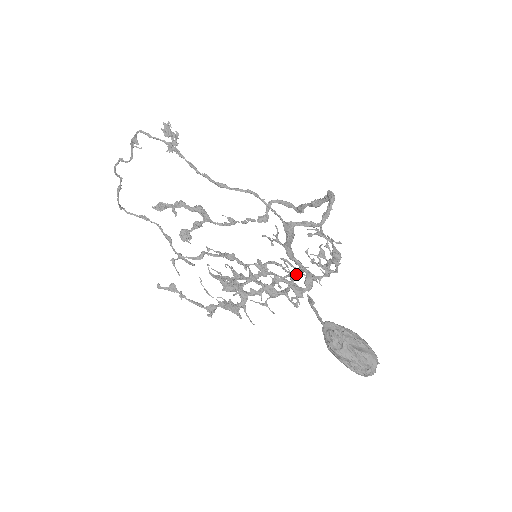
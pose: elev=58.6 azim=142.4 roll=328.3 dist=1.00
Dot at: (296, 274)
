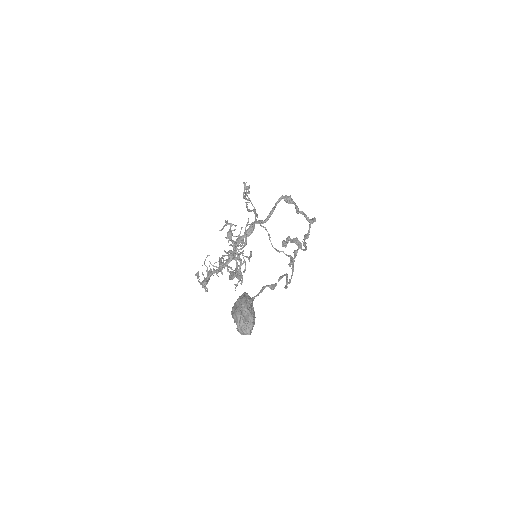
Dot at: (237, 258)
